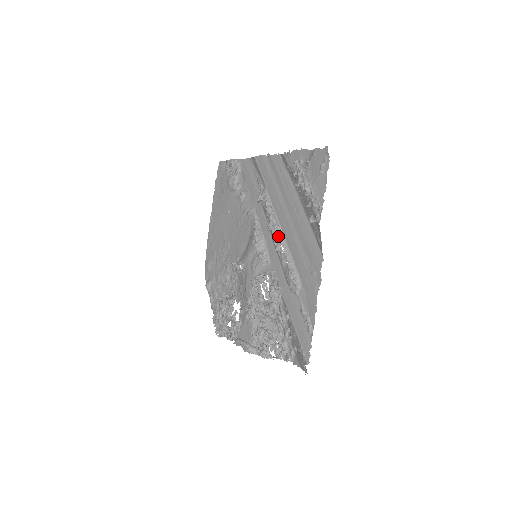
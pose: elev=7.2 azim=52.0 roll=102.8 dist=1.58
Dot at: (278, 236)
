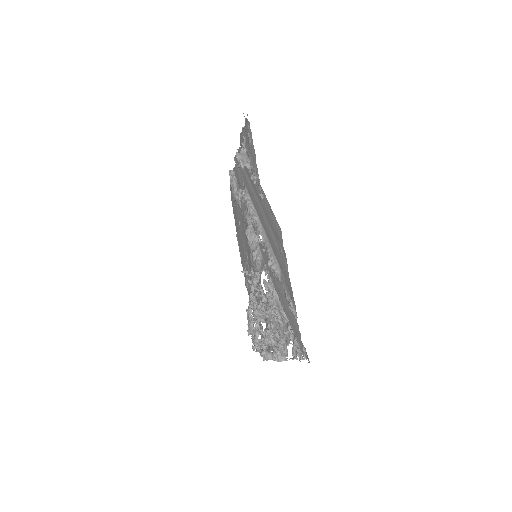
Dot at: (257, 227)
